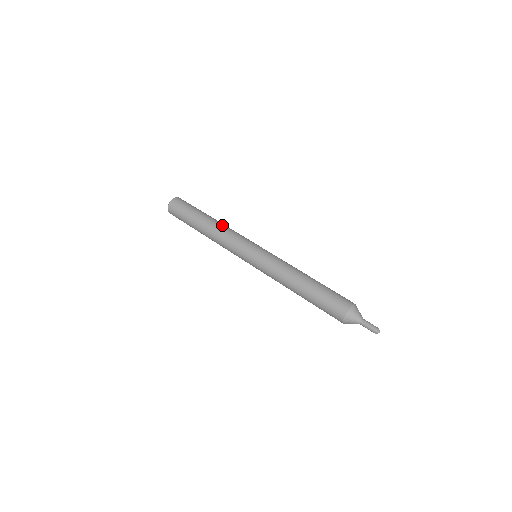
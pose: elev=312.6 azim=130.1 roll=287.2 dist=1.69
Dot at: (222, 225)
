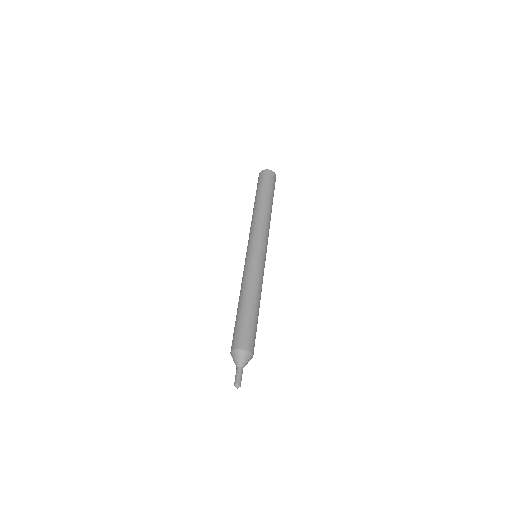
Dot at: (260, 213)
